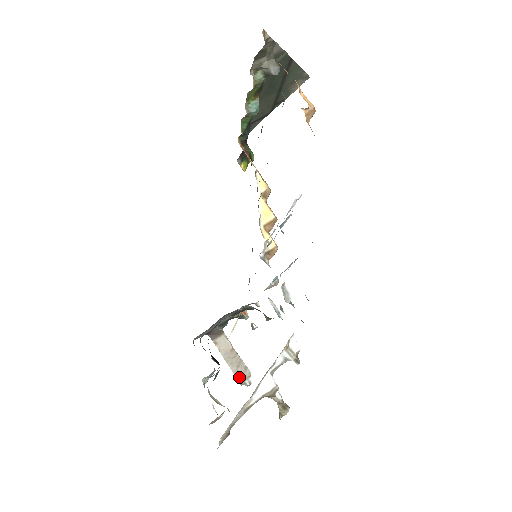
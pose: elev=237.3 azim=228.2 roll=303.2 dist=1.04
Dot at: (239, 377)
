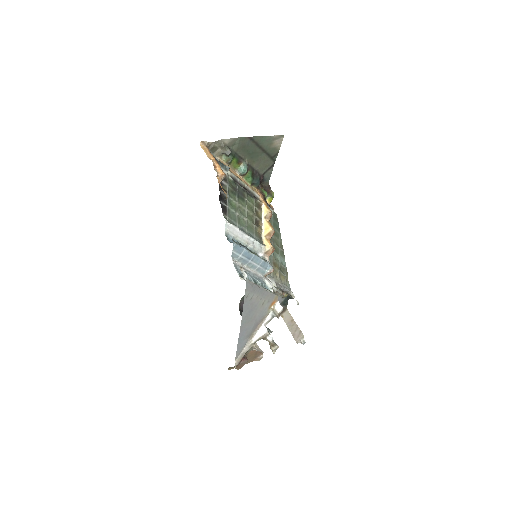
Dot at: (296, 338)
